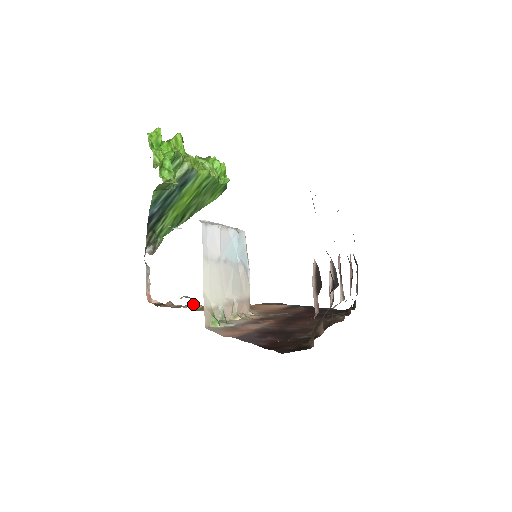
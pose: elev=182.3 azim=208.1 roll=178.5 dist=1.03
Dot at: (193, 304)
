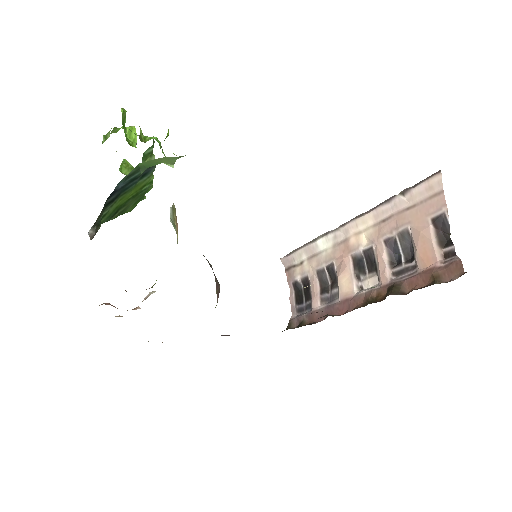
Dot at: occluded
